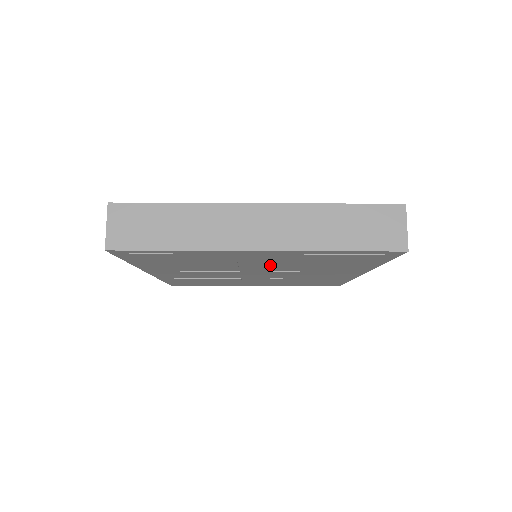
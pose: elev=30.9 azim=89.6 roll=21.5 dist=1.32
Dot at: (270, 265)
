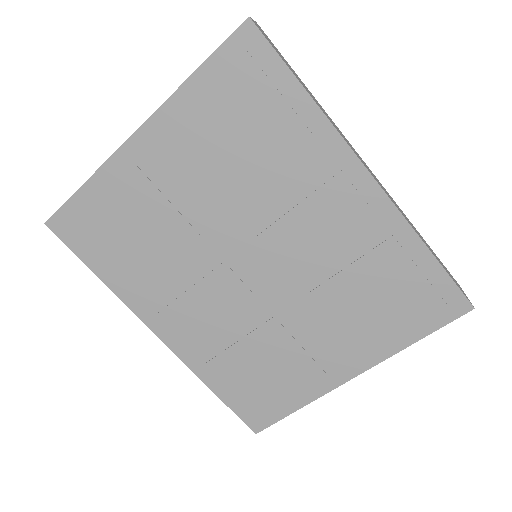
Dot at: (215, 200)
